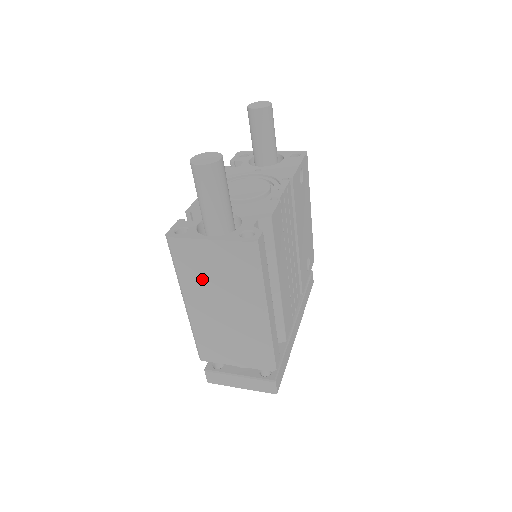
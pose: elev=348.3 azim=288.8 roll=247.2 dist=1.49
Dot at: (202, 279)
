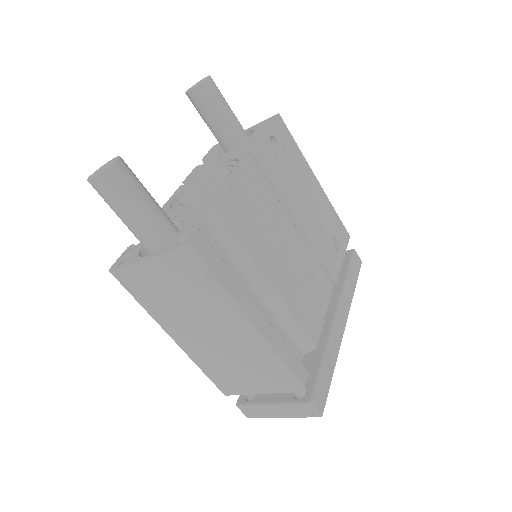
Dot at: (167, 306)
